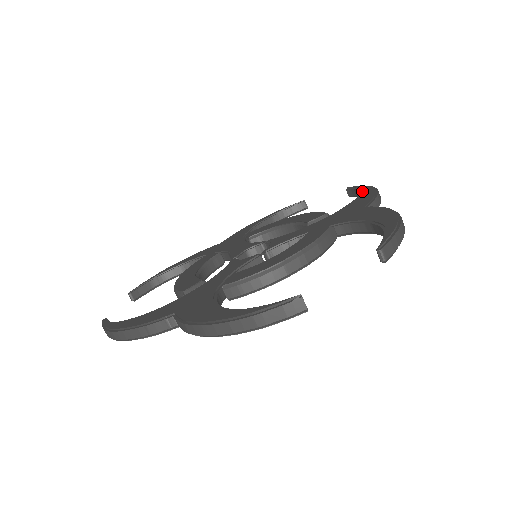
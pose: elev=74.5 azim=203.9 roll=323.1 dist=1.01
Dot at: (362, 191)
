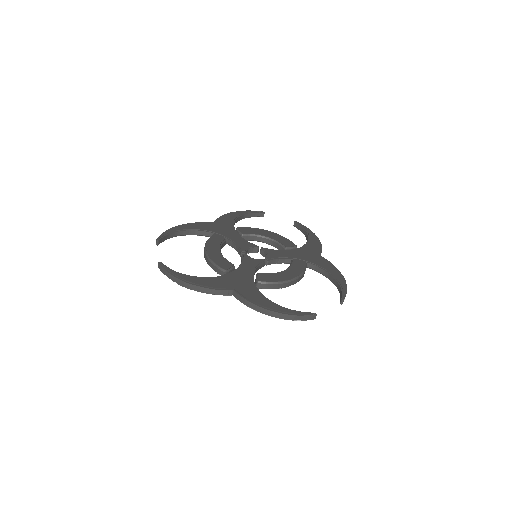
Dot at: (310, 235)
